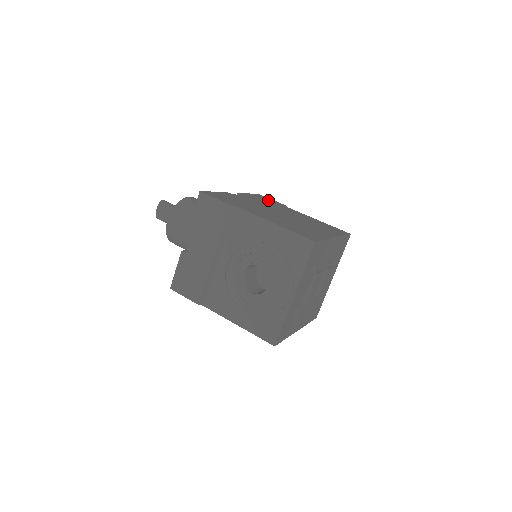
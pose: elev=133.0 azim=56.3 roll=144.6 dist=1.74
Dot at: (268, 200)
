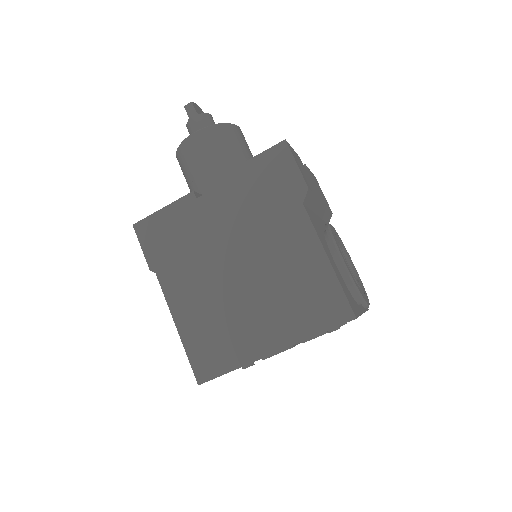
Dot at: (276, 180)
